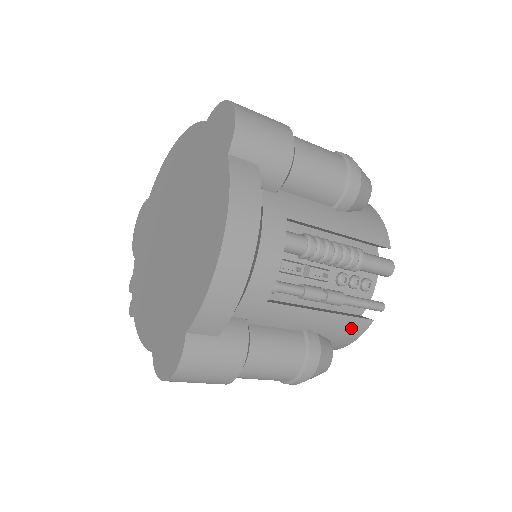
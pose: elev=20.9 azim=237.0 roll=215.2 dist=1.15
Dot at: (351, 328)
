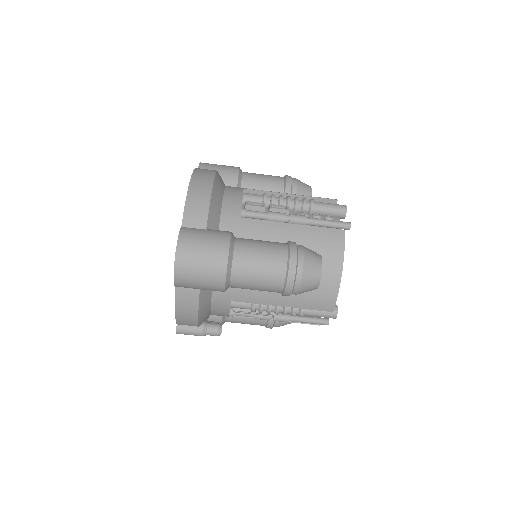
Dot at: (328, 239)
